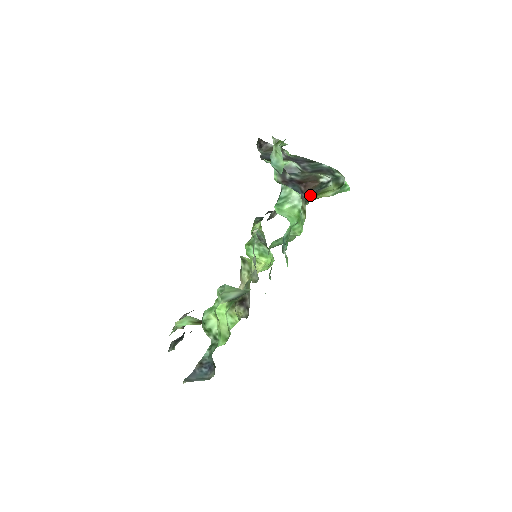
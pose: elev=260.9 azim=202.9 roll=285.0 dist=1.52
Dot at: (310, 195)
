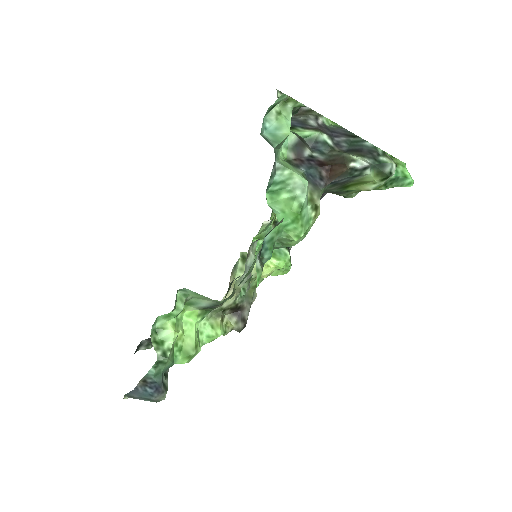
Dot at: (339, 184)
